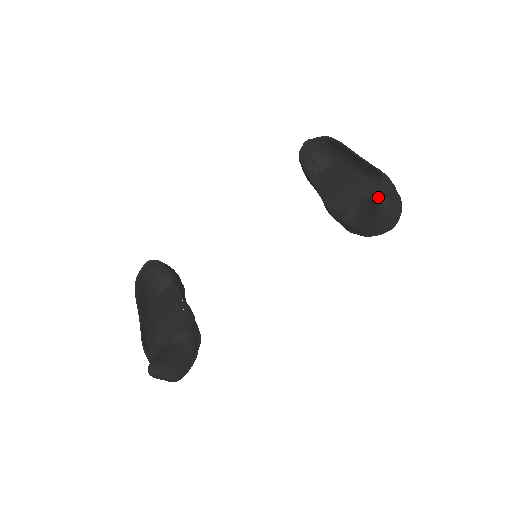
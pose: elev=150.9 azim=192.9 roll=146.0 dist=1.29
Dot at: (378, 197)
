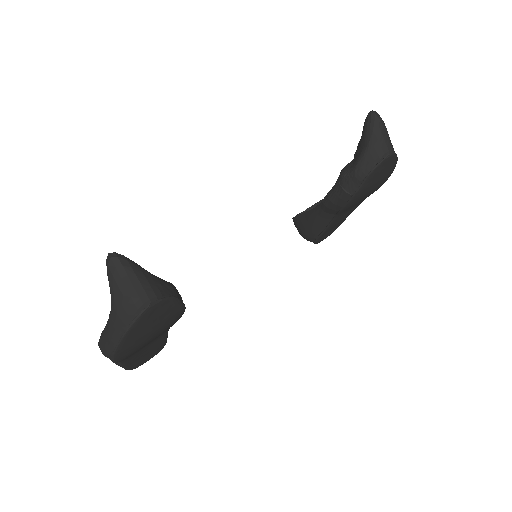
Dot at: occluded
